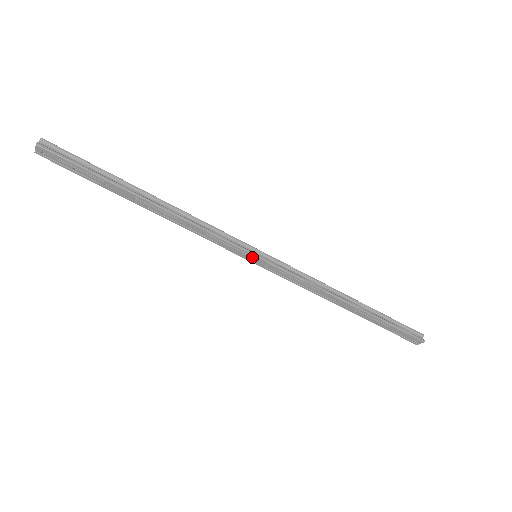
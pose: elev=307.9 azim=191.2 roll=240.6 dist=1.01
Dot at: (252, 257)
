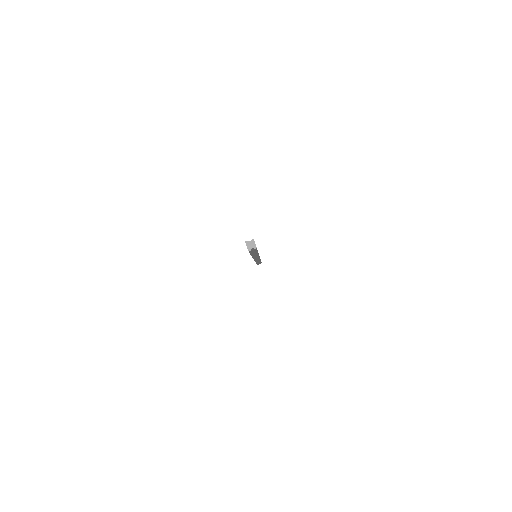
Dot at: occluded
